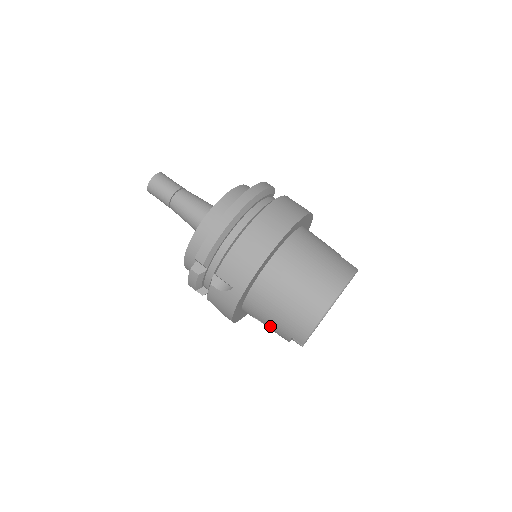
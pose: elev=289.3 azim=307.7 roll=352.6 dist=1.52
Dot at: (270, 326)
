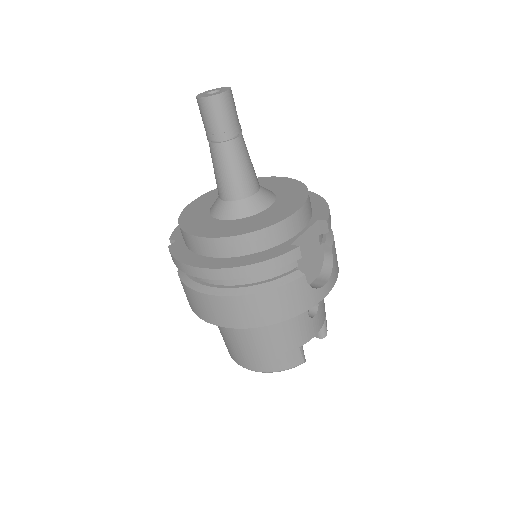
Dot at: occluded
